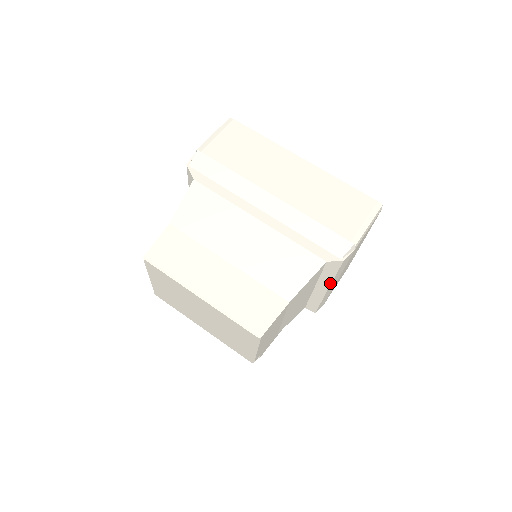
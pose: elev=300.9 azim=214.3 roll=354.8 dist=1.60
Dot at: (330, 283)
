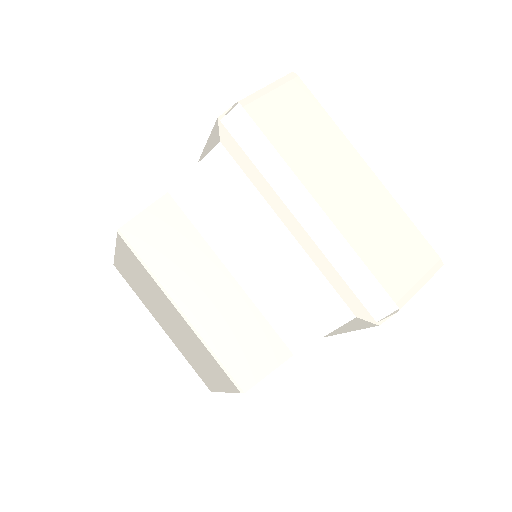
Dot at: (341, 332)
